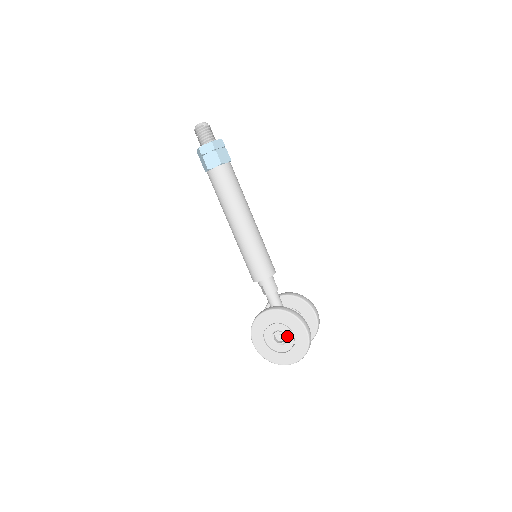
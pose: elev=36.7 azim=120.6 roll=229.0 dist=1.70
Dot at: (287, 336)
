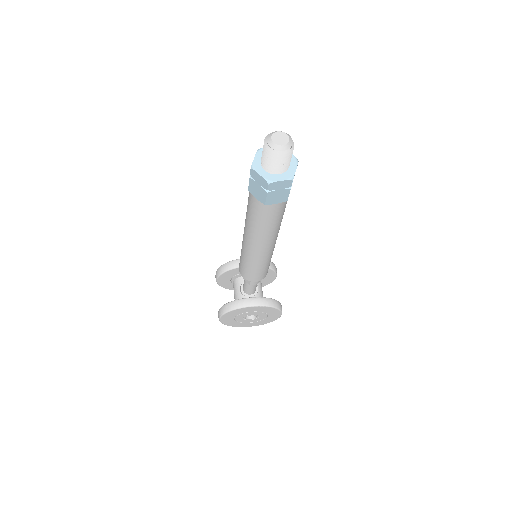
Dot at: (260, 317)
